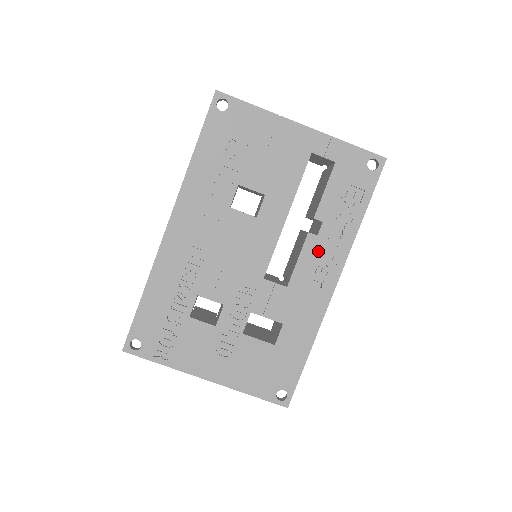
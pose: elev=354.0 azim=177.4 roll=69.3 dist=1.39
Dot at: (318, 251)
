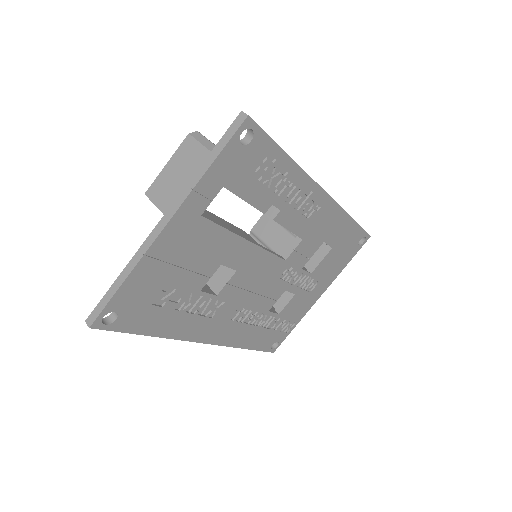
Dot at: (293, 210)
